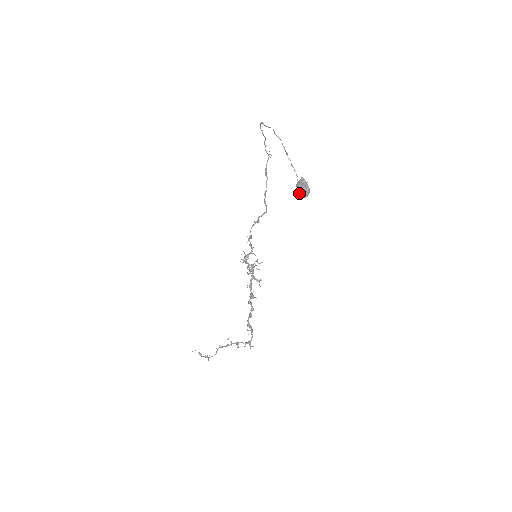
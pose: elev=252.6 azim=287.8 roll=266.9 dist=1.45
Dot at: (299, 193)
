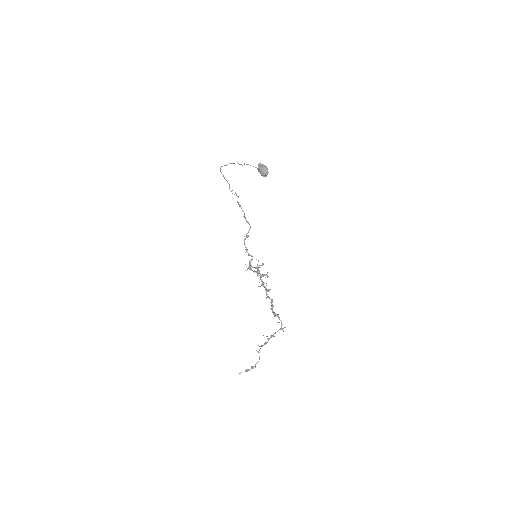
Dot at: (261, 173)
